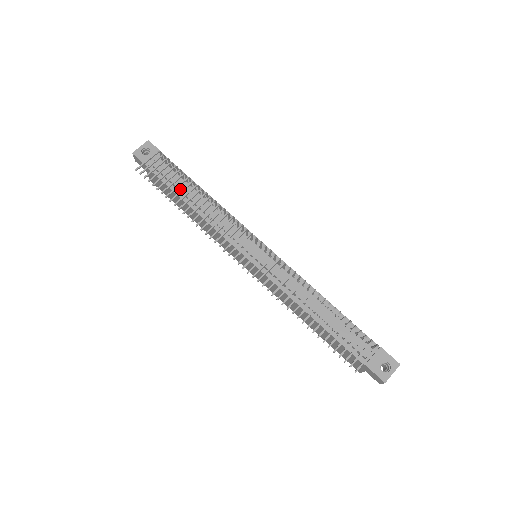
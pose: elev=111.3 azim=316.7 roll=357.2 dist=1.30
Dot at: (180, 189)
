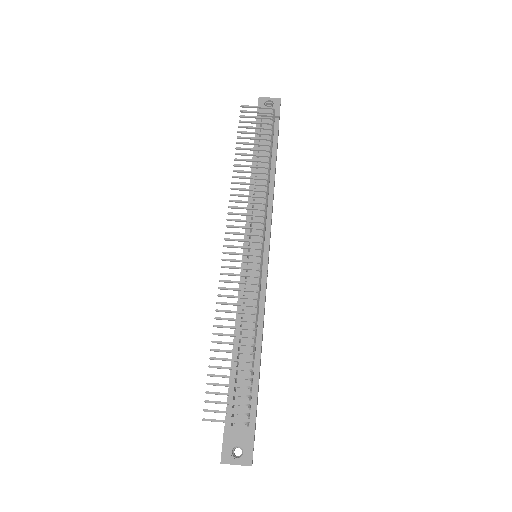
Dot at: (260, 152)
